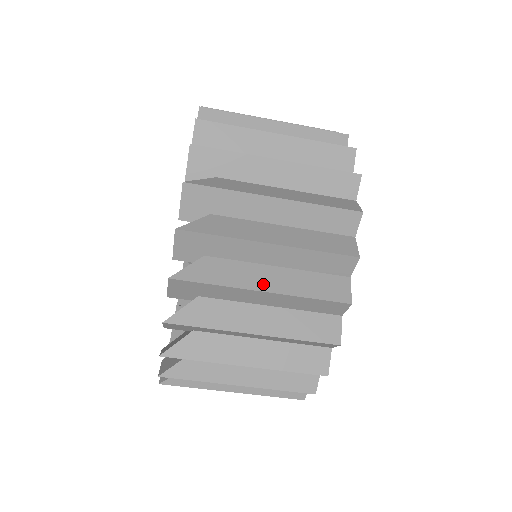
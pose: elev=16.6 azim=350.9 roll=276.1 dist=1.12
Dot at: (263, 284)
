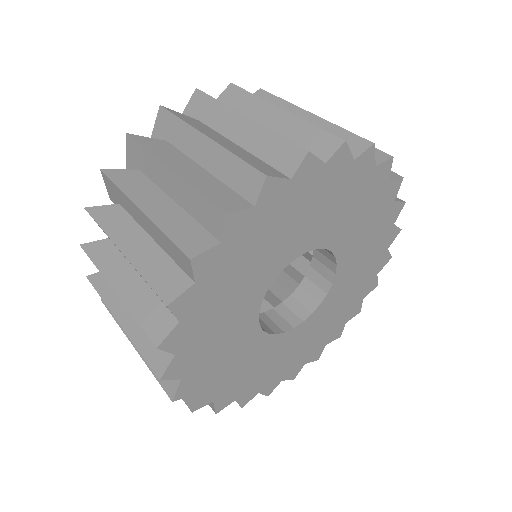
Dot at: occluded
